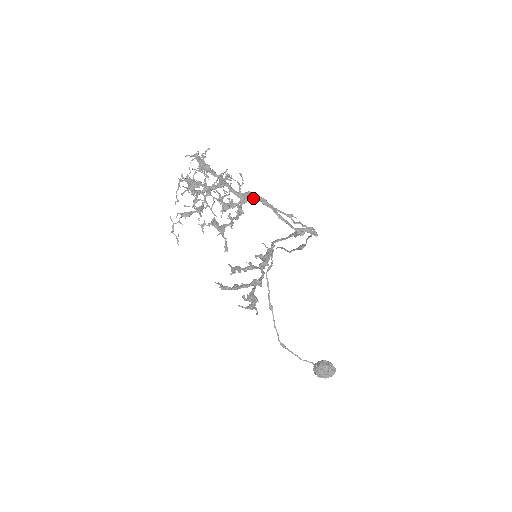
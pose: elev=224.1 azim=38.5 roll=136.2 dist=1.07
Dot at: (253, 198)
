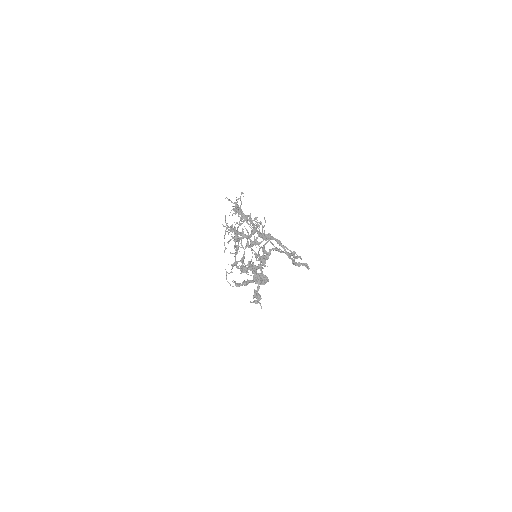
Dot at: (272, 239)
